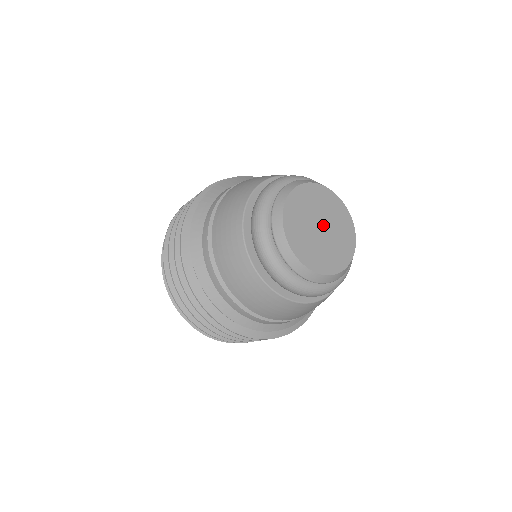
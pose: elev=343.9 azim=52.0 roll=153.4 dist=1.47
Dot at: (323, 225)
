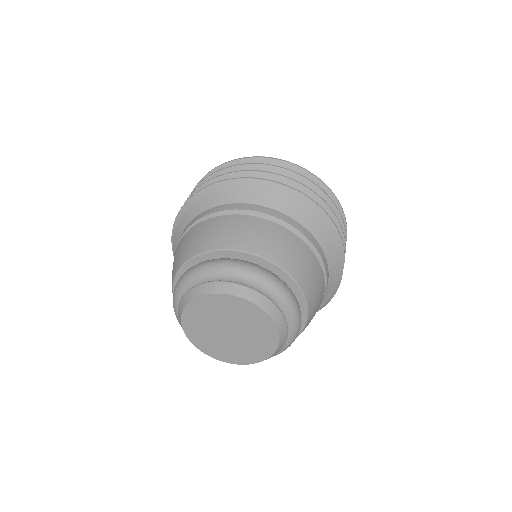
Dot at: (233, 330)
